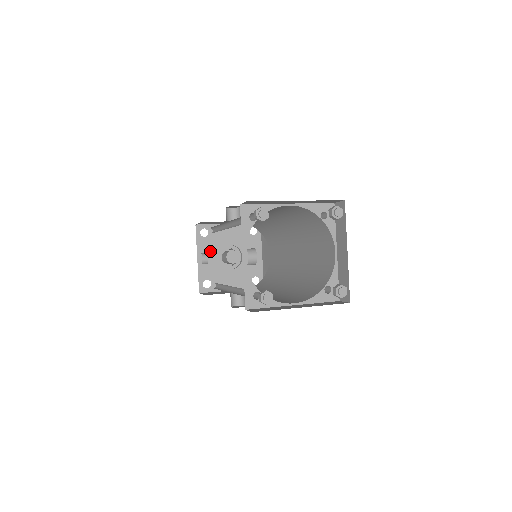
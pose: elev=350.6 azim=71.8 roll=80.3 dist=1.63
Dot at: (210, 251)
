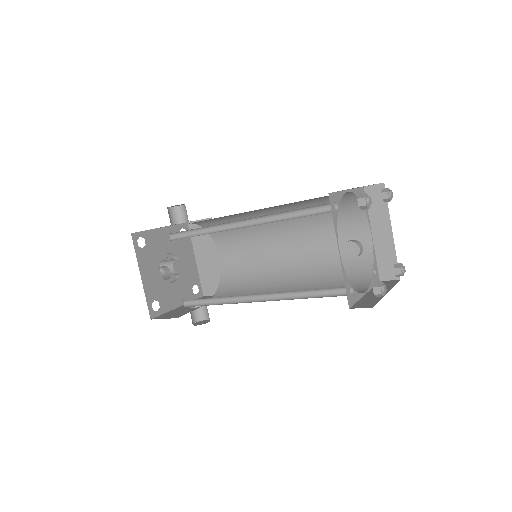
Dot at: (151, 264)
